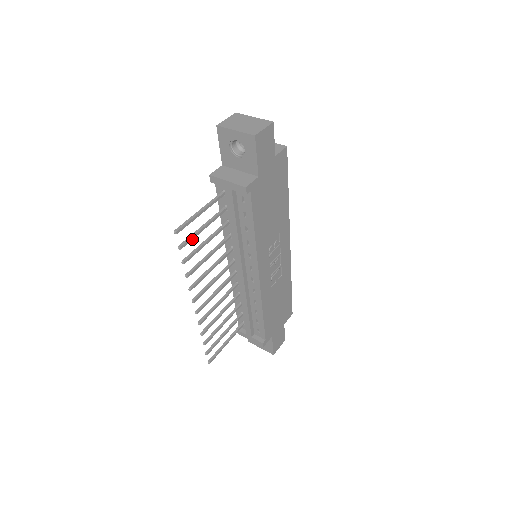
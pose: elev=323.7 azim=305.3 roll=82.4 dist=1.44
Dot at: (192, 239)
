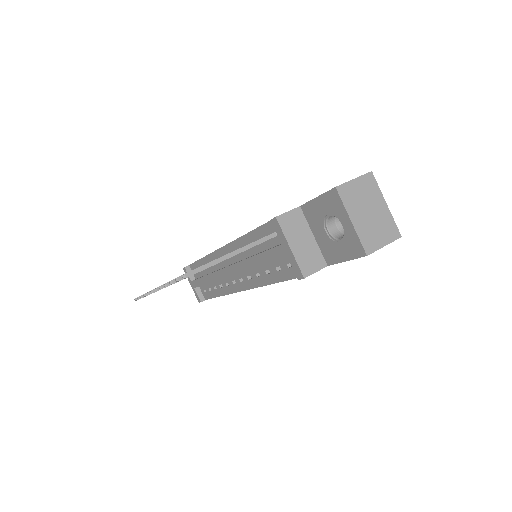
Dot at: occluded
